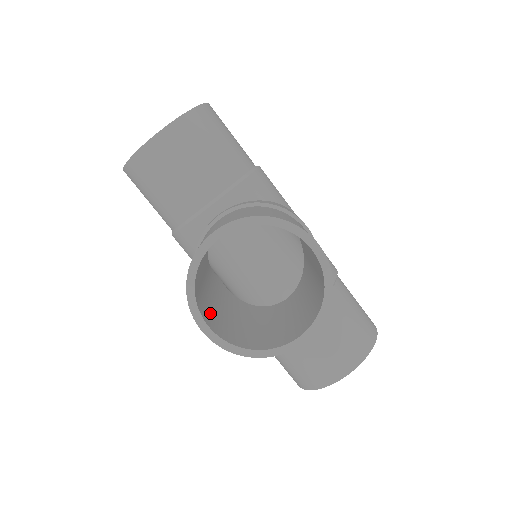
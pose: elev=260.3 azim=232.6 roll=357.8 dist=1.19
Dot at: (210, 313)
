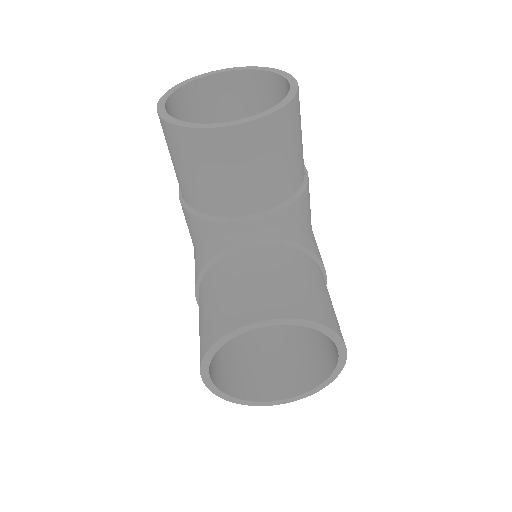
Dot at: occluded
